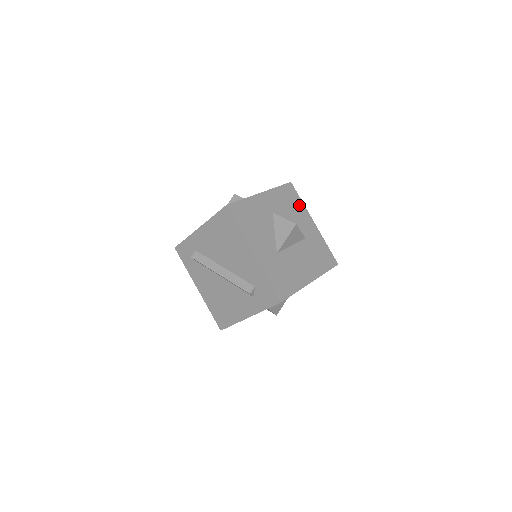
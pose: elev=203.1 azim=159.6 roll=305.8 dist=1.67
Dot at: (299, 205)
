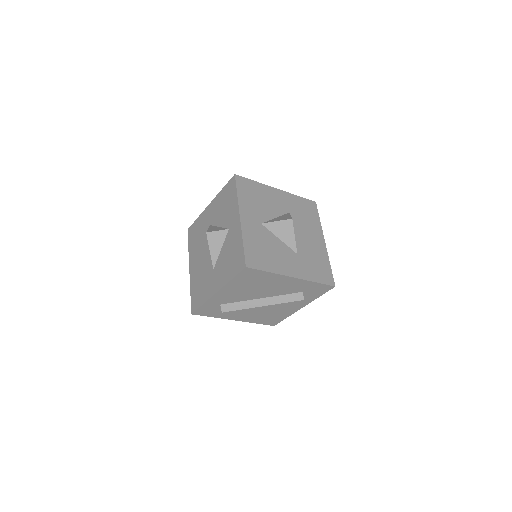
Dot at: (259, 188)
